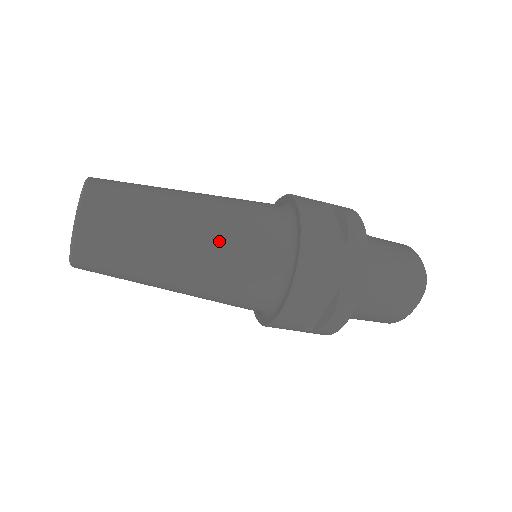
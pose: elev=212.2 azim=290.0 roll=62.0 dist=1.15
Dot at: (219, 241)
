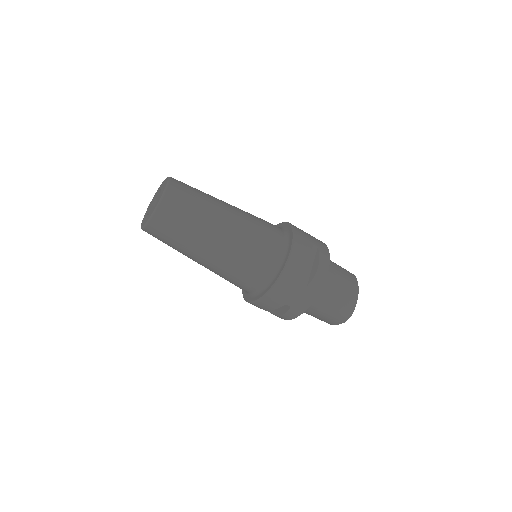
Dot at: (231, 256)
